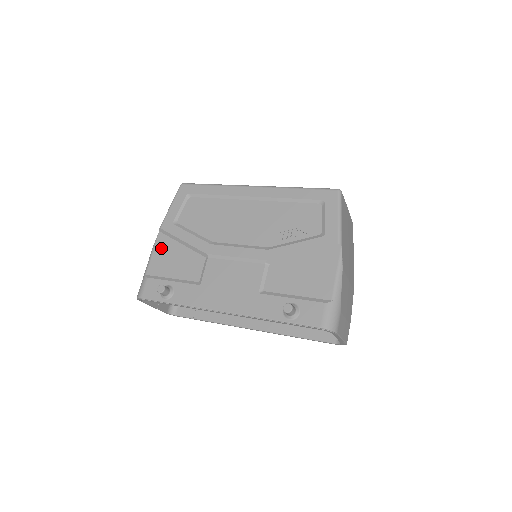
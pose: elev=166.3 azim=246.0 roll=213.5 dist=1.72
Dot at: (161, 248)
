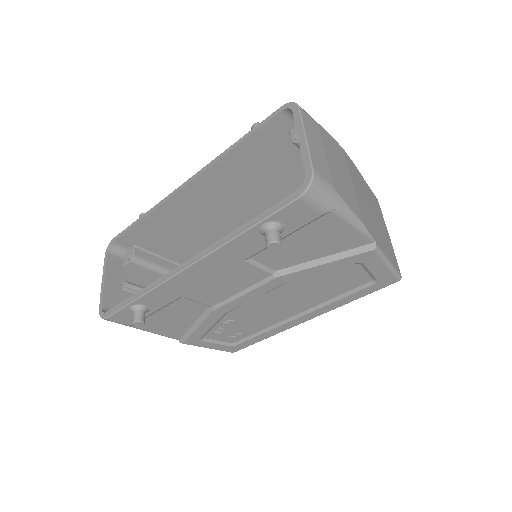
Dot at: occluded
